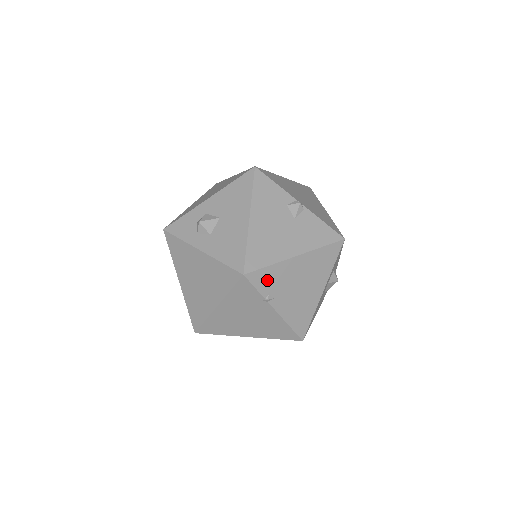
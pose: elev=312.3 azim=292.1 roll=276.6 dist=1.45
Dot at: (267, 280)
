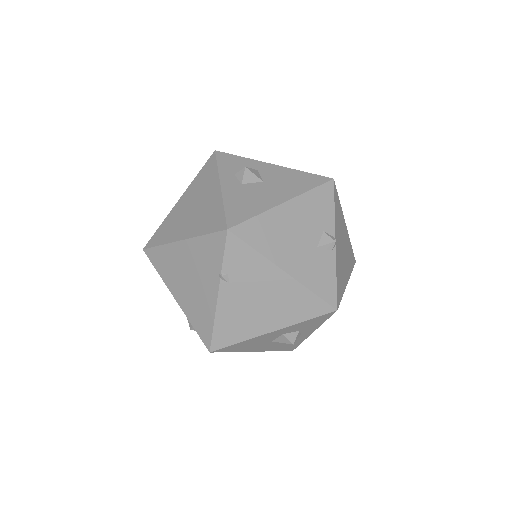
Dot at: (240, 260)
